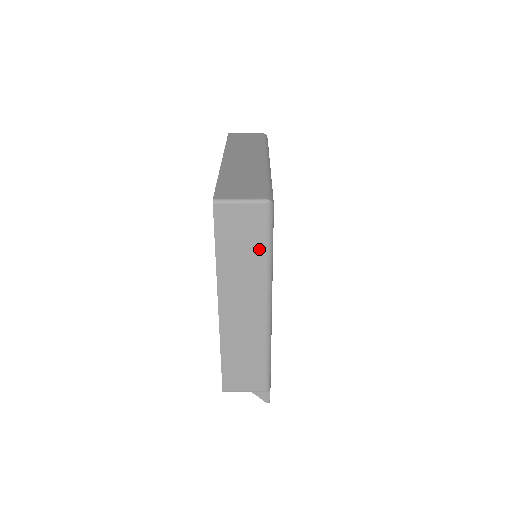
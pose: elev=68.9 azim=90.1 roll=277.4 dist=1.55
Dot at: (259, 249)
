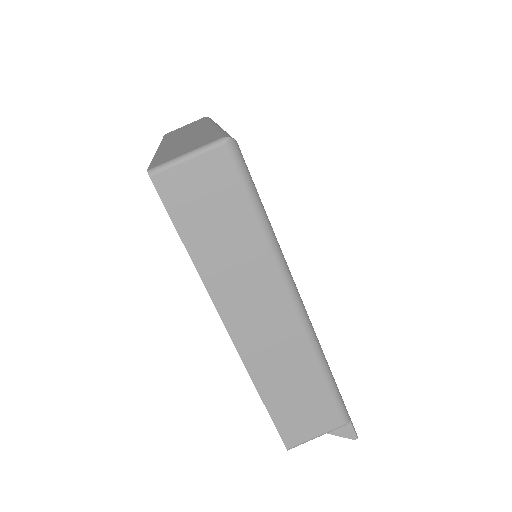
Dot at: (245, 218)
